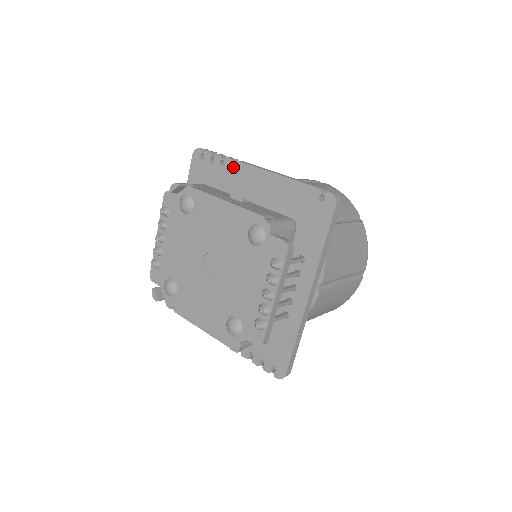
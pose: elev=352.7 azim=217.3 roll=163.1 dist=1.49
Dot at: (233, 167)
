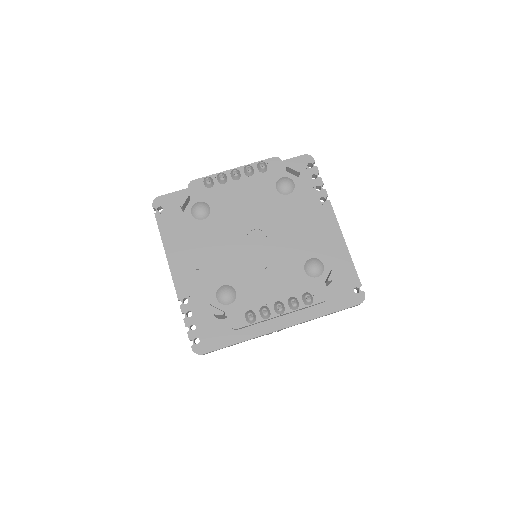
Dot at: (320, 199)
